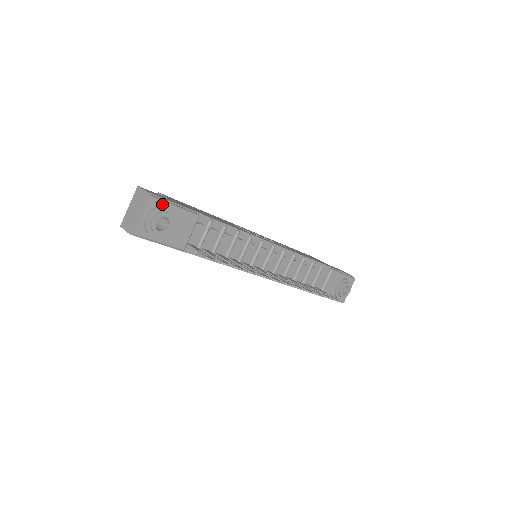
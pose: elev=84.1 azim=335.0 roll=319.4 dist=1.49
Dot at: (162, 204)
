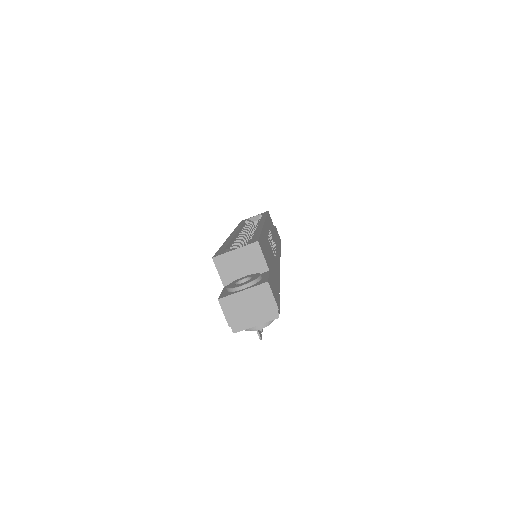
Dot at: occluded
